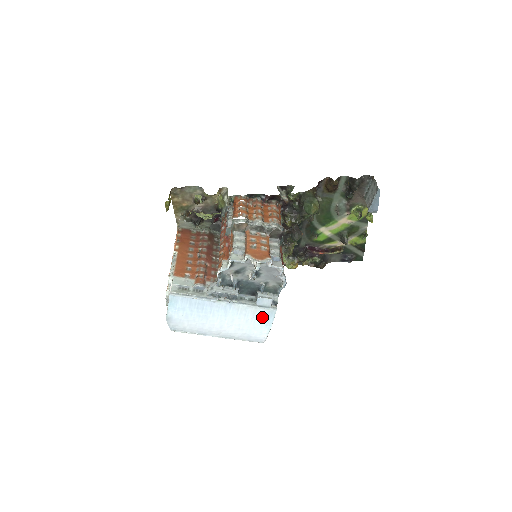
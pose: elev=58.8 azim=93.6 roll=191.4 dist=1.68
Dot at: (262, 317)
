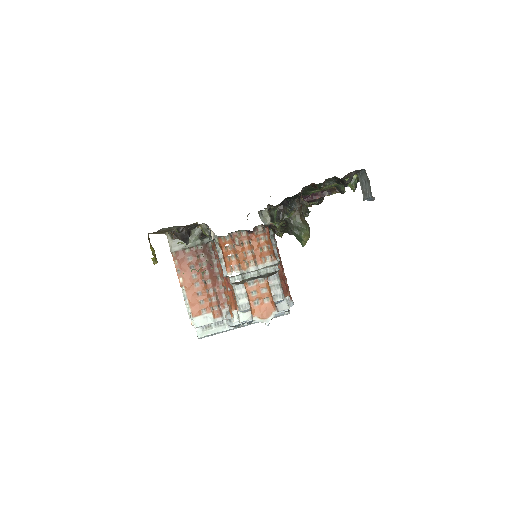
Dot at: occluded
